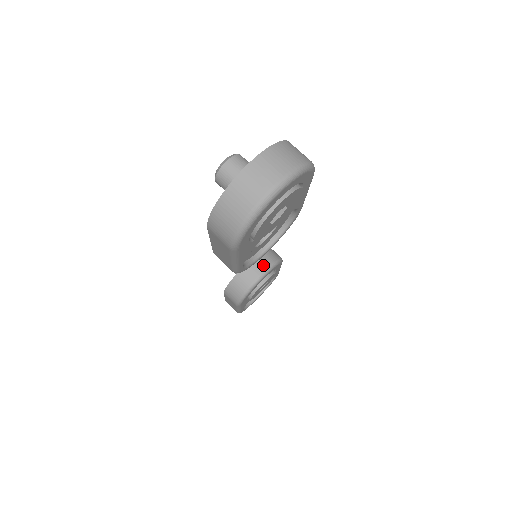
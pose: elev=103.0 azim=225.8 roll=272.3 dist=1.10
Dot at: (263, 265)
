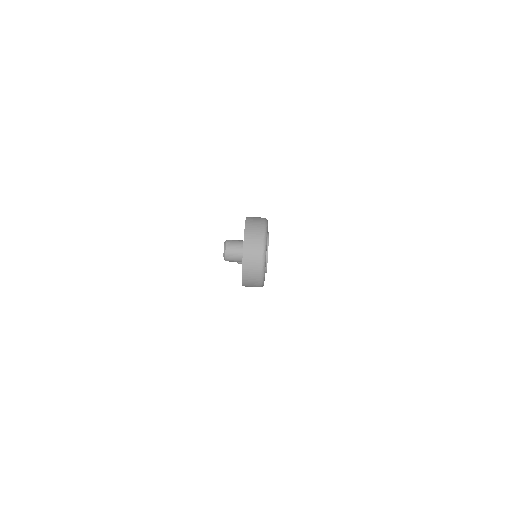
Dot at: occluded
